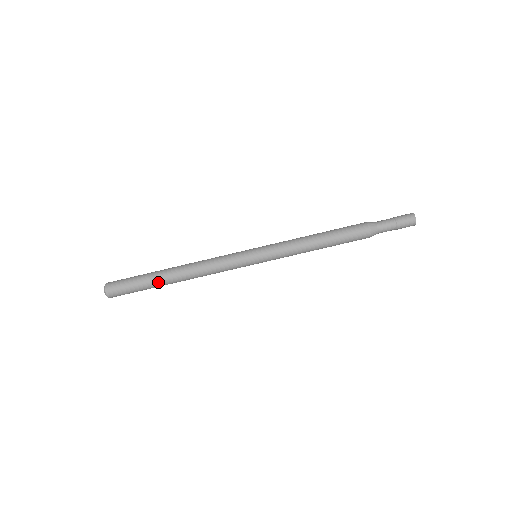
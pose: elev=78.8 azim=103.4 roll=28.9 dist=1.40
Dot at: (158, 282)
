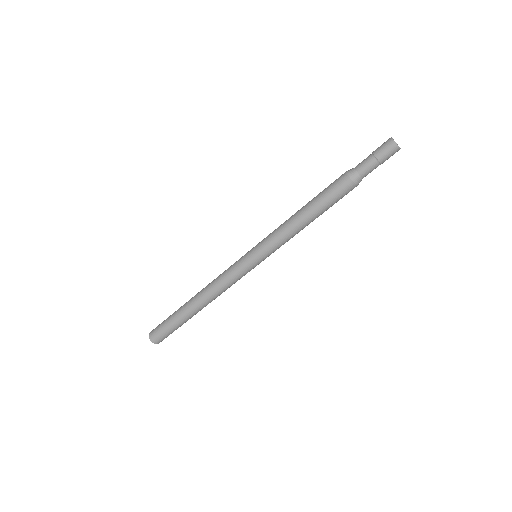
Dot at: (182, 312)
